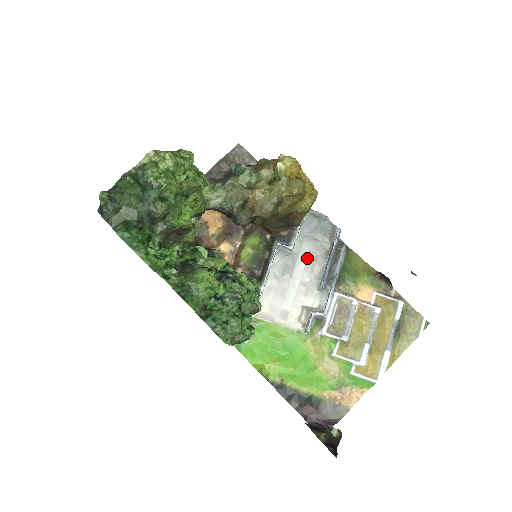
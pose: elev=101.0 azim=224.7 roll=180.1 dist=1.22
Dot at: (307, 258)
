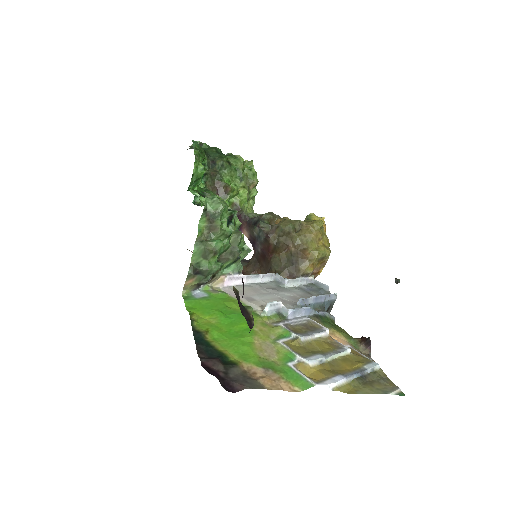
Dot at: (296, 295)
